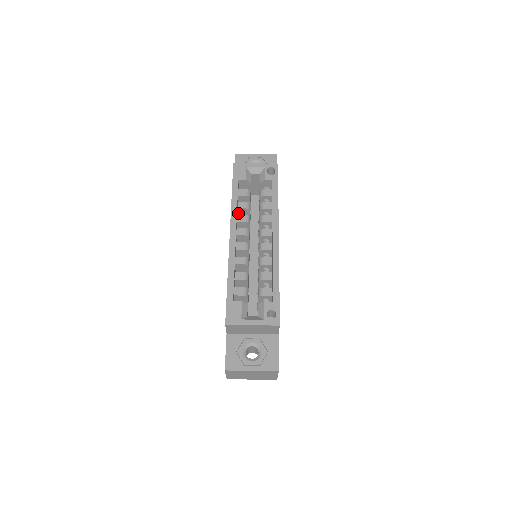
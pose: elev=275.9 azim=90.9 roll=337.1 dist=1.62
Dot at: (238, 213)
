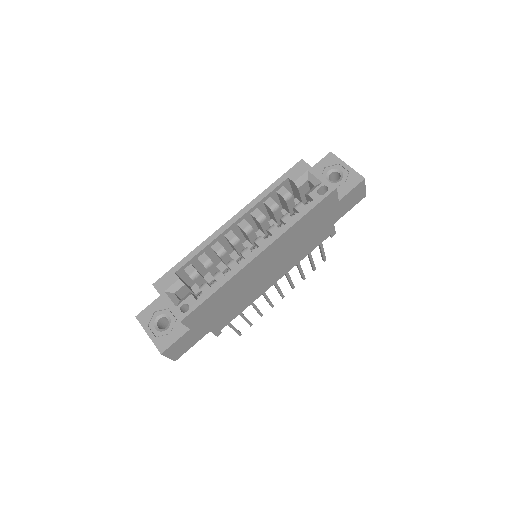
Dot at: (266, 207)
